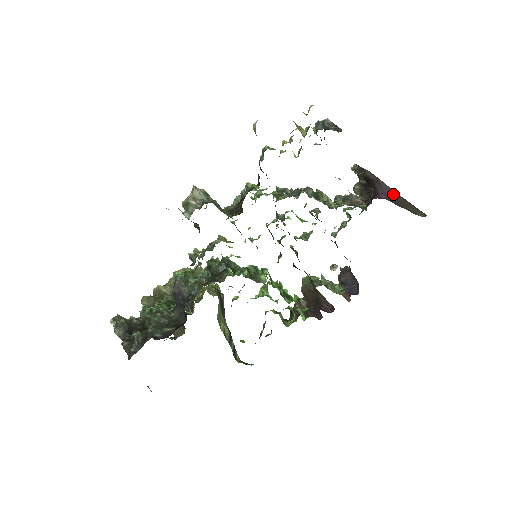
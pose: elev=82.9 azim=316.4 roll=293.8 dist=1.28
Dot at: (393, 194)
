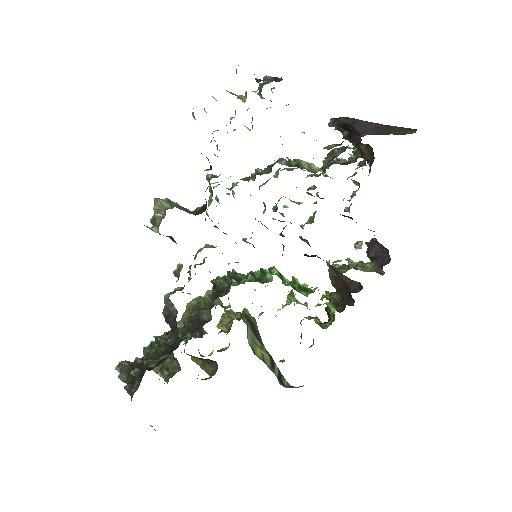
Dot at: (375, 127)
